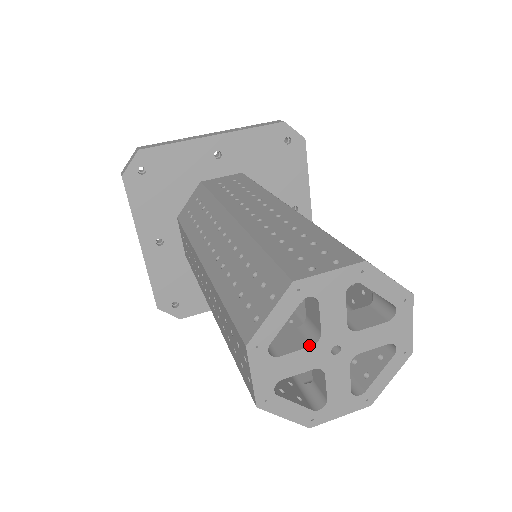
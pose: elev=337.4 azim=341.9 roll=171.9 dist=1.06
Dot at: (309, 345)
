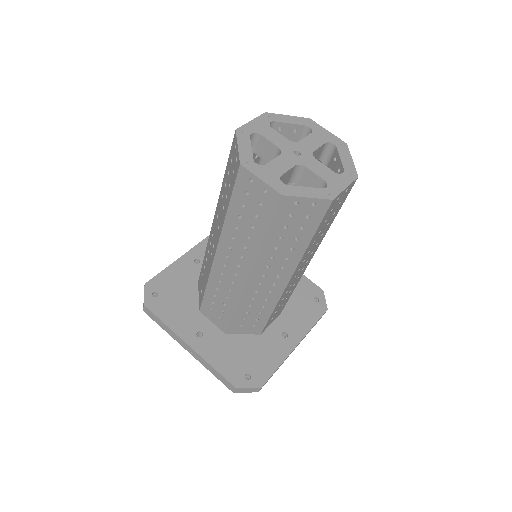
Dot at: (278, 156)
